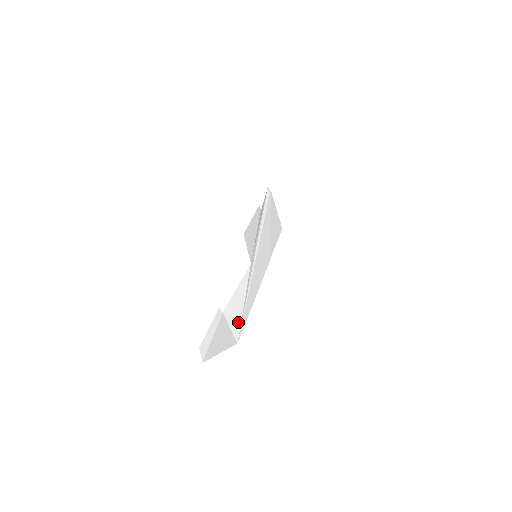
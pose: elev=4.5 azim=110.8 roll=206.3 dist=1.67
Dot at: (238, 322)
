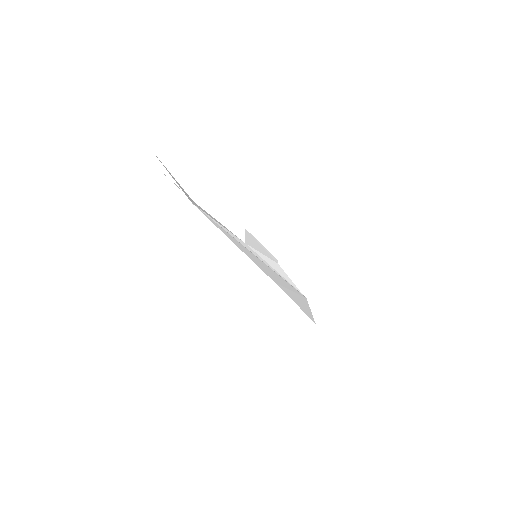
Dot at: (203, 211)
